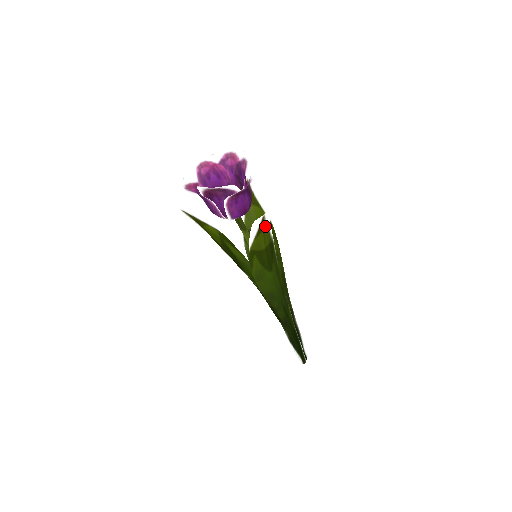
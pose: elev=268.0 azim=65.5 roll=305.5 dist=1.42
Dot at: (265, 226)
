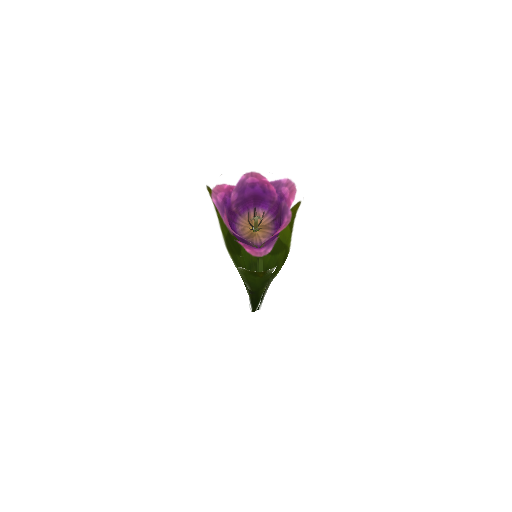
Dot at: (265, 271)
